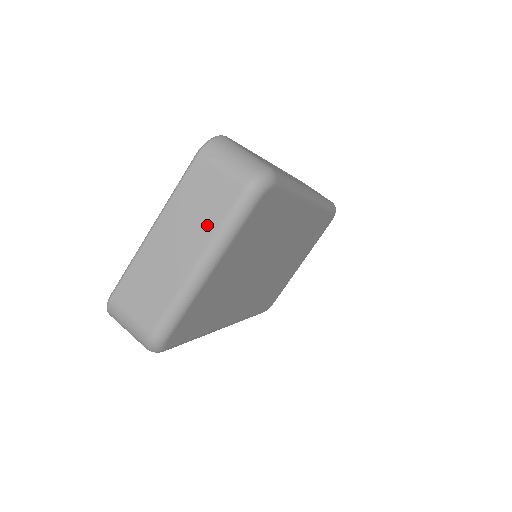
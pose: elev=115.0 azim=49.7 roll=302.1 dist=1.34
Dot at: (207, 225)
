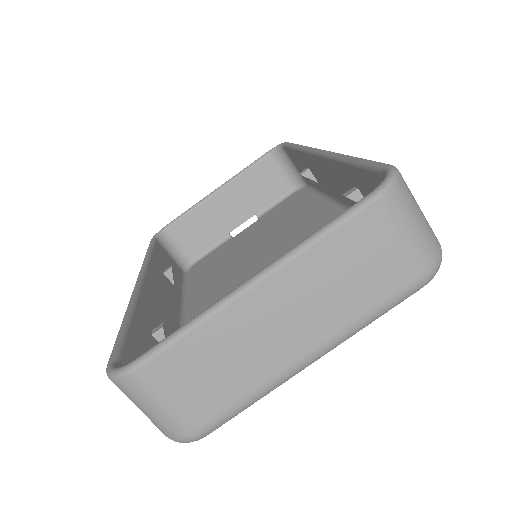
Dot at: (347, 309)
